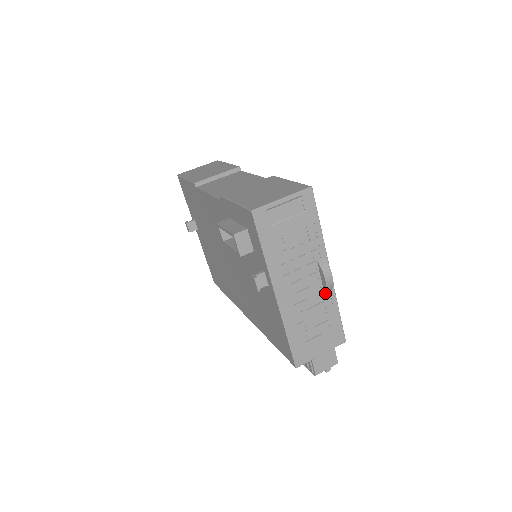
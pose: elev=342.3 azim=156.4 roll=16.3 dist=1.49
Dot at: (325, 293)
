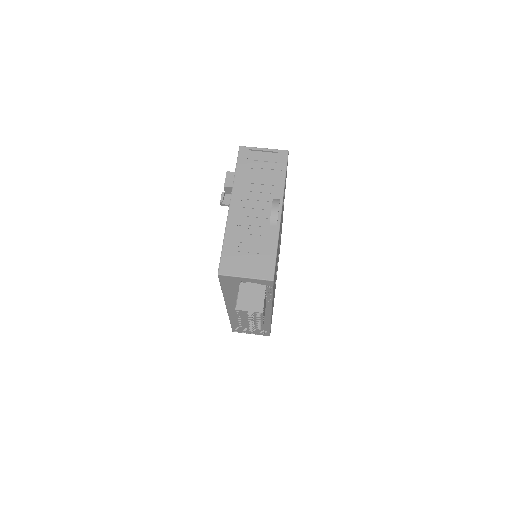
Dot at: (270, 226)
